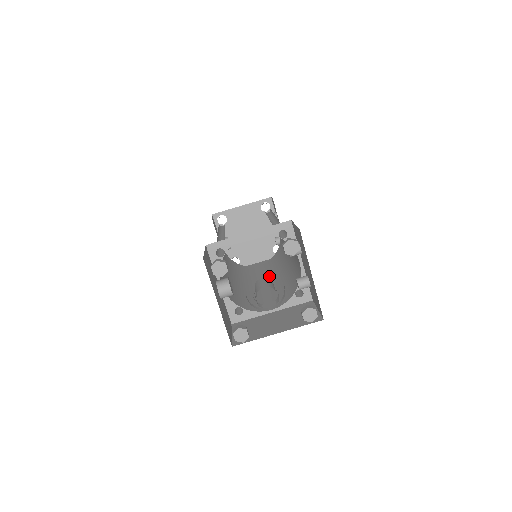
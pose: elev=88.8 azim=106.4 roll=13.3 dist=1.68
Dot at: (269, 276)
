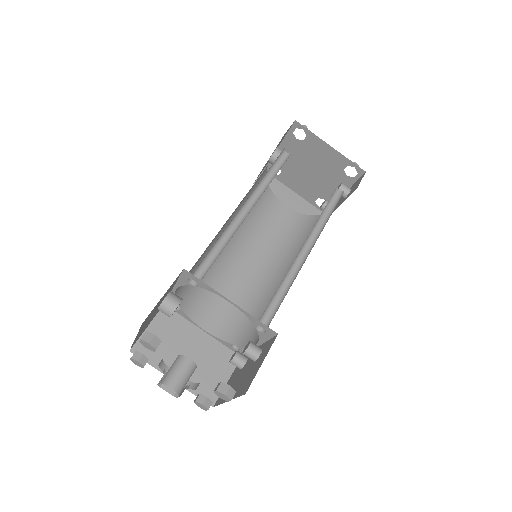
Dot at: (266, 251)
